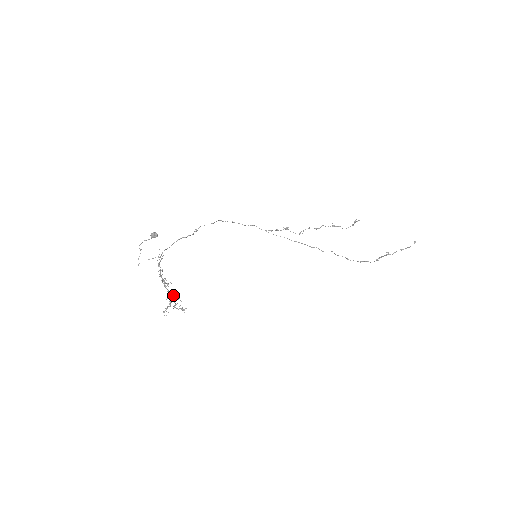
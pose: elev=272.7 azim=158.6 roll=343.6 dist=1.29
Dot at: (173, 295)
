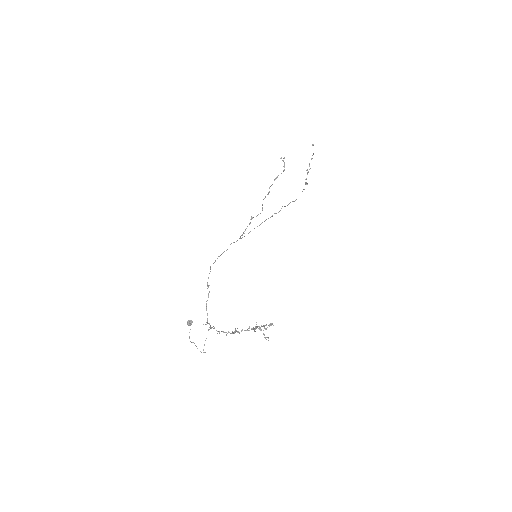
Dot at: occluded
